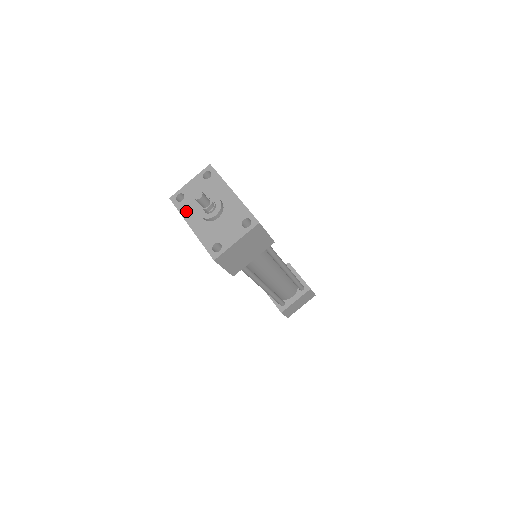
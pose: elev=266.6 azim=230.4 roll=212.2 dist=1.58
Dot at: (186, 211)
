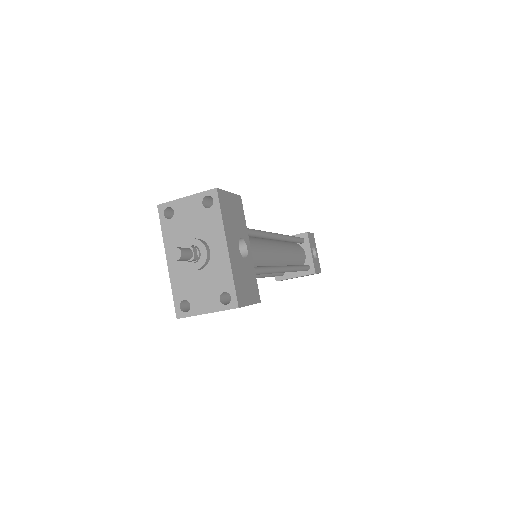
Dot at: (169, 236)
